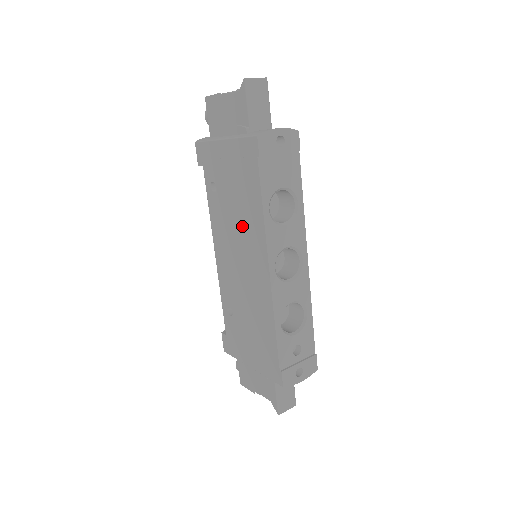
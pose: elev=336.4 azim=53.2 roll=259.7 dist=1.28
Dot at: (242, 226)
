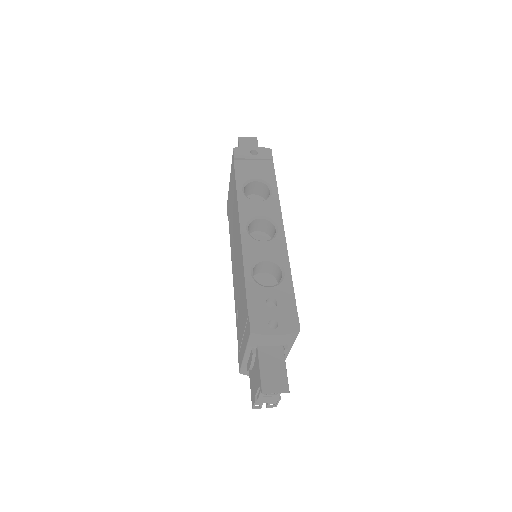
Dot at: (234, 221)
